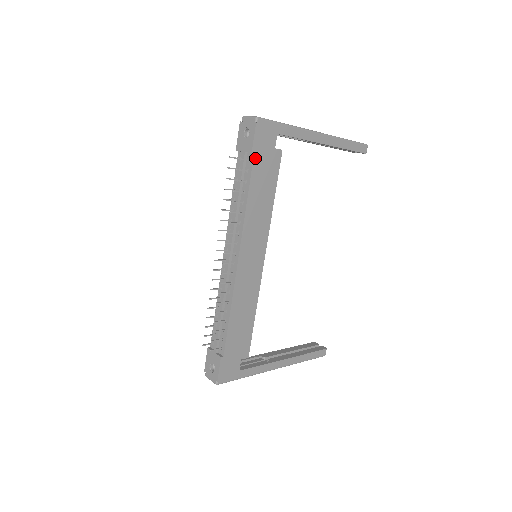
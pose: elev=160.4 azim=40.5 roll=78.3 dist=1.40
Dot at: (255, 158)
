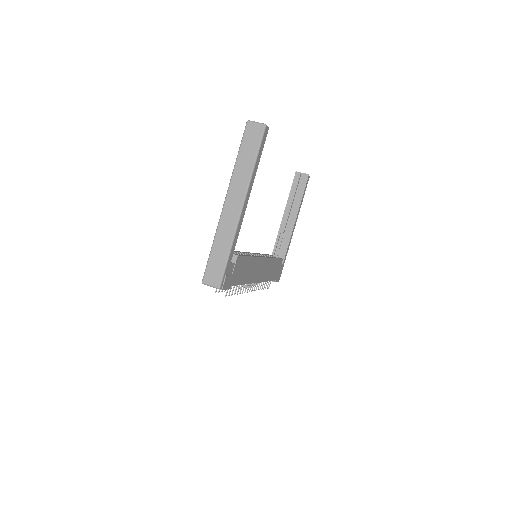
Dot at: (233, 284)
